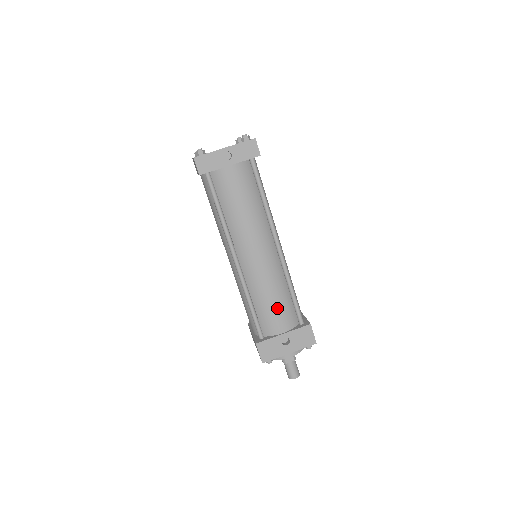
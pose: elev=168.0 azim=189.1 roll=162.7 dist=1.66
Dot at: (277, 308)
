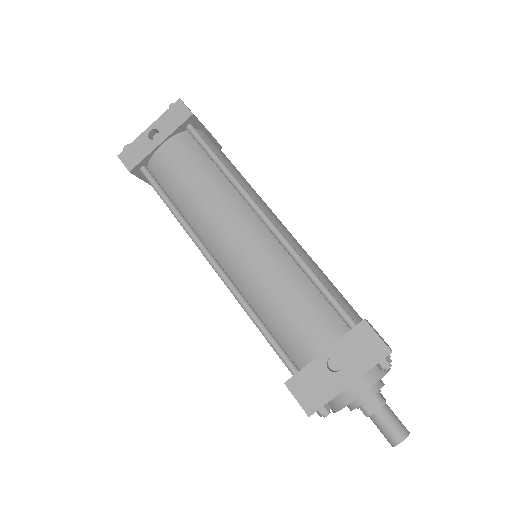
Dot at: (297, 311)
